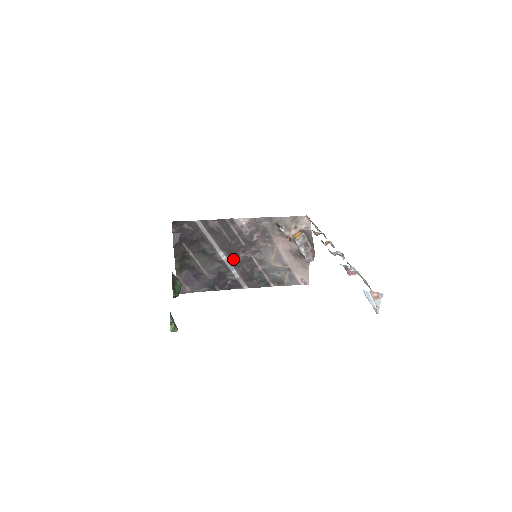
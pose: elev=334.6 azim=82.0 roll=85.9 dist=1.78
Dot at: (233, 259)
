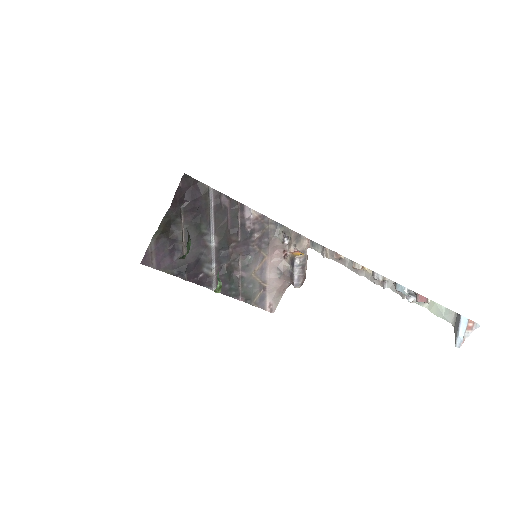
Dot at: (220, 250)
